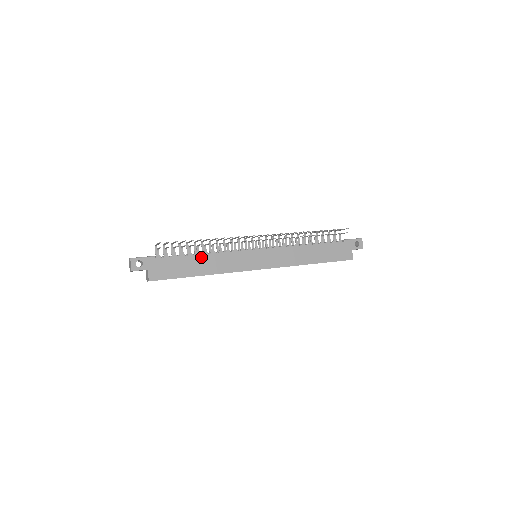
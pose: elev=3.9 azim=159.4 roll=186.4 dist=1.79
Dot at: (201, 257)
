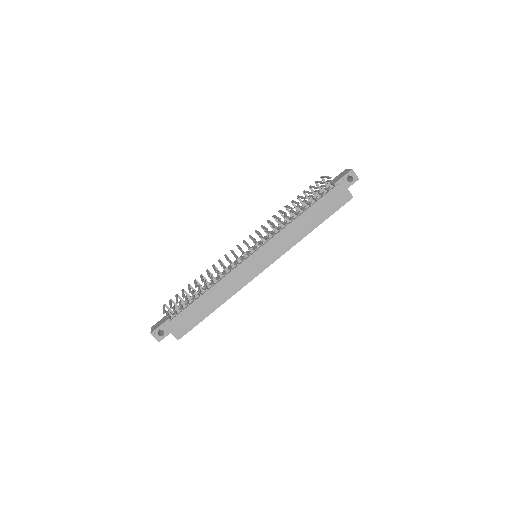
Dot at: (207, 294)
